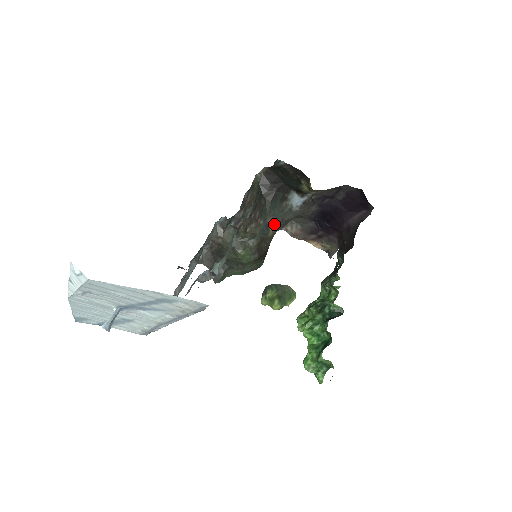
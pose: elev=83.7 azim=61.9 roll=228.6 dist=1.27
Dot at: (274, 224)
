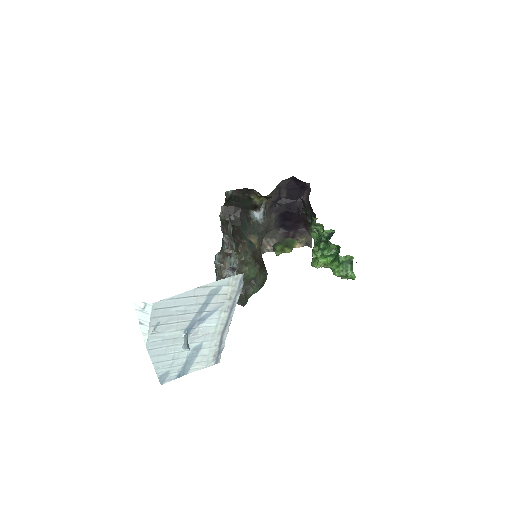
Dot at: (254, 239)
